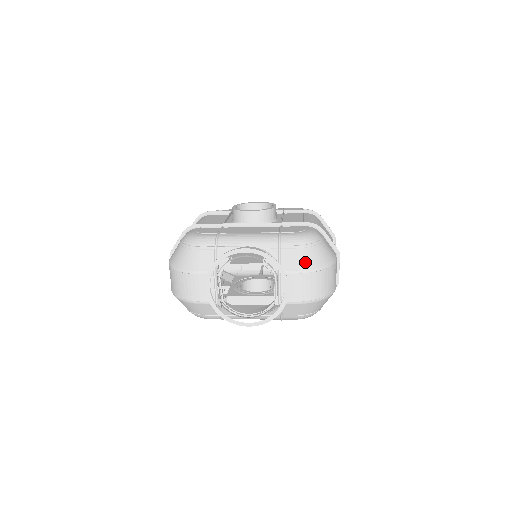
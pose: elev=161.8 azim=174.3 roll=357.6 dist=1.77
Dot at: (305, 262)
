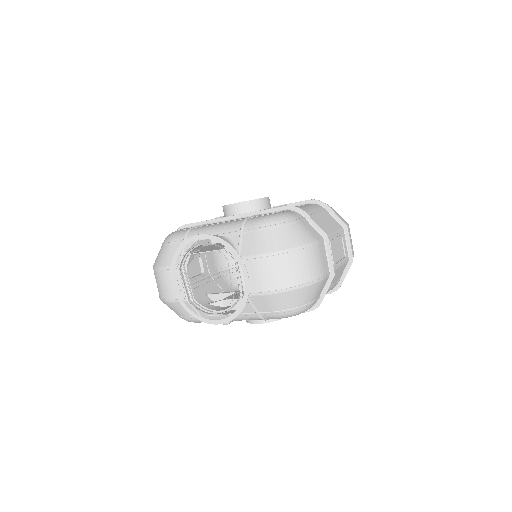
Dot at: (265, 245)
